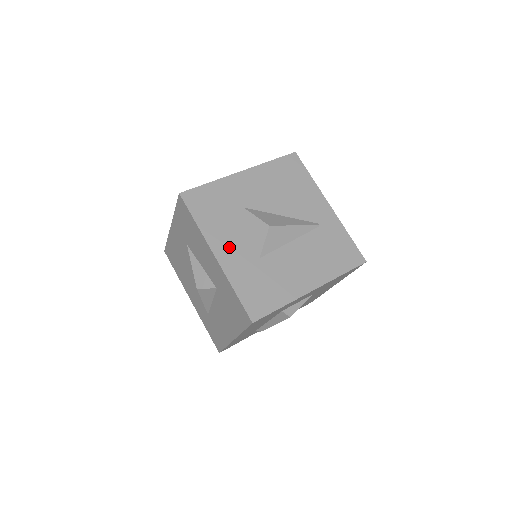
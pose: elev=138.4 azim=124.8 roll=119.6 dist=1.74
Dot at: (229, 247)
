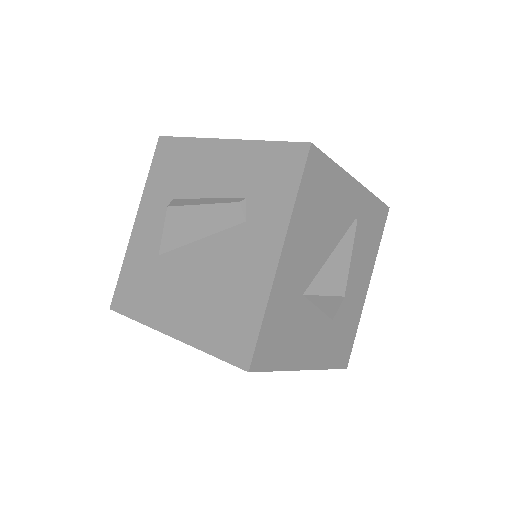
Dot at: (311, 347)
